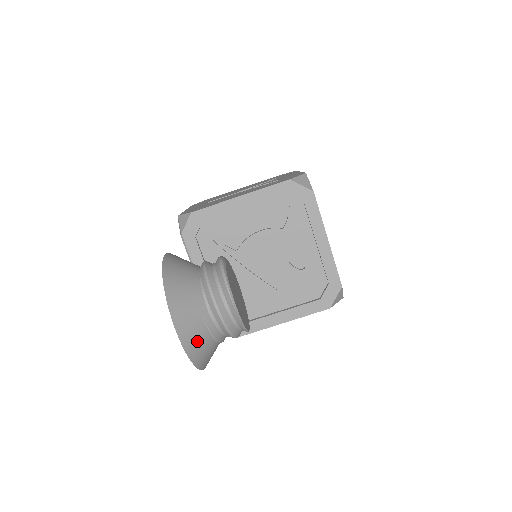
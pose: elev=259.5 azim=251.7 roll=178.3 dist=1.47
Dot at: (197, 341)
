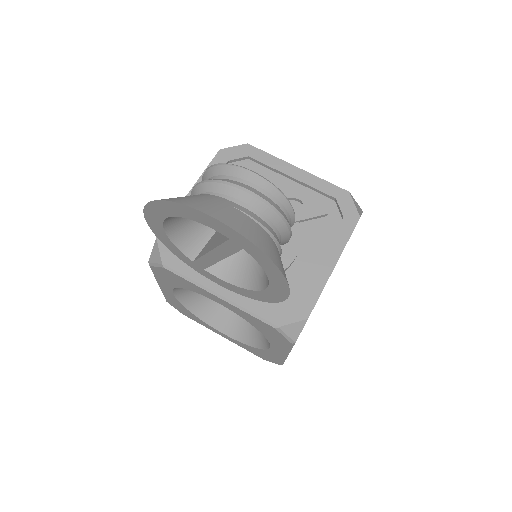
Dot at: (244, 225)
